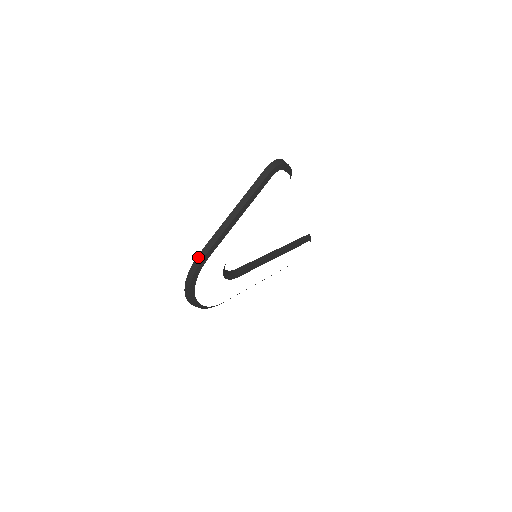
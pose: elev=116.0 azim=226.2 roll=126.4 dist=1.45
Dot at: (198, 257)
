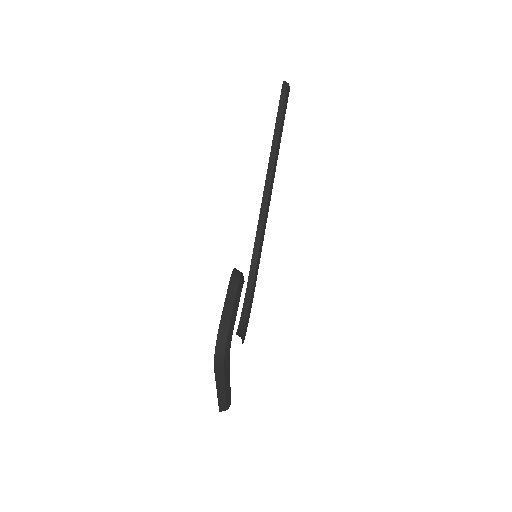
Dot at: (221, 411)
